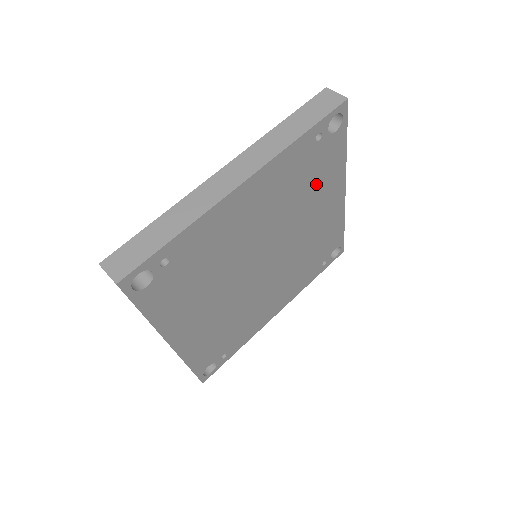
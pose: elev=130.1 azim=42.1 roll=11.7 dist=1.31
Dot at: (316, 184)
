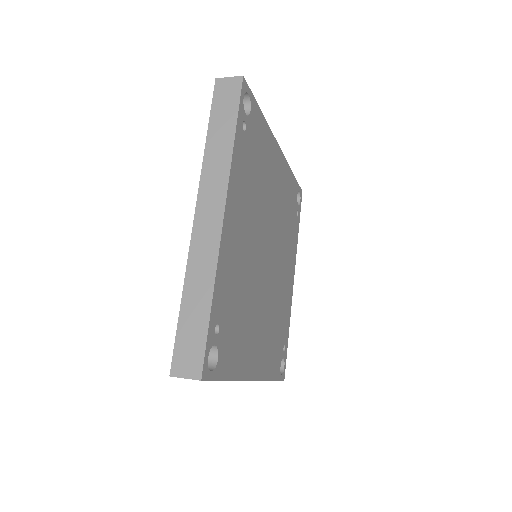
Dot at: (262, 163)
